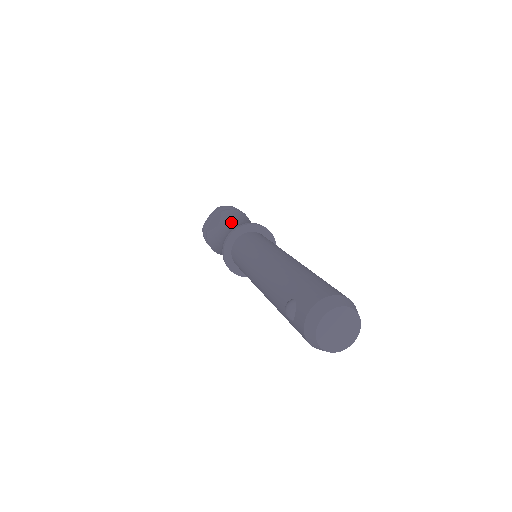
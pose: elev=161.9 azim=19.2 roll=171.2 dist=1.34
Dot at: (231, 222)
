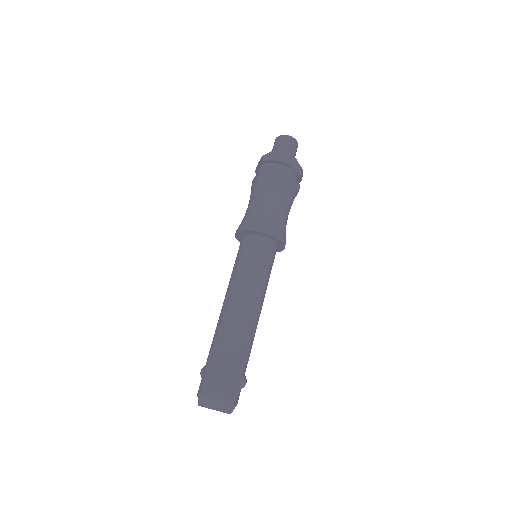
Dot at: (254, 201)
